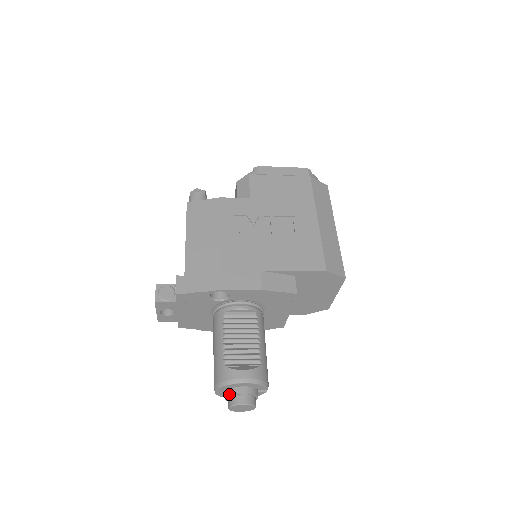
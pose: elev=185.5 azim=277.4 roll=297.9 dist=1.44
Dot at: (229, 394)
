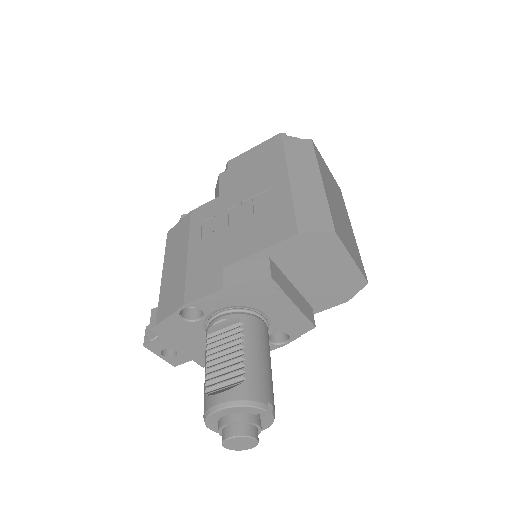
Dot at: occluded
